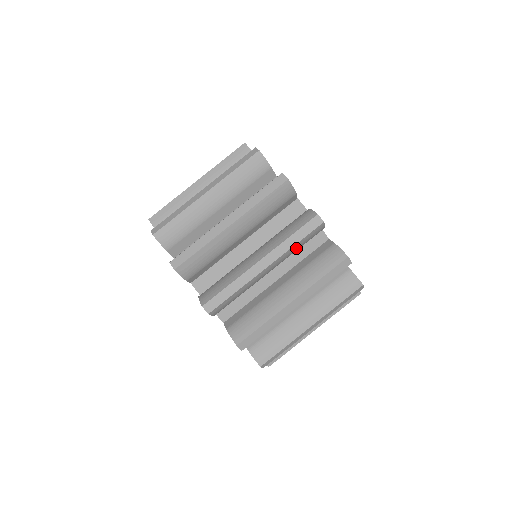
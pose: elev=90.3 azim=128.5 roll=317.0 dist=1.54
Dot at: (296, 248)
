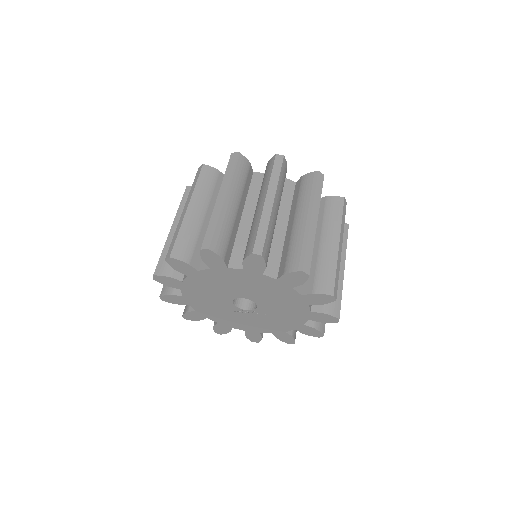
Dot at: occluded
